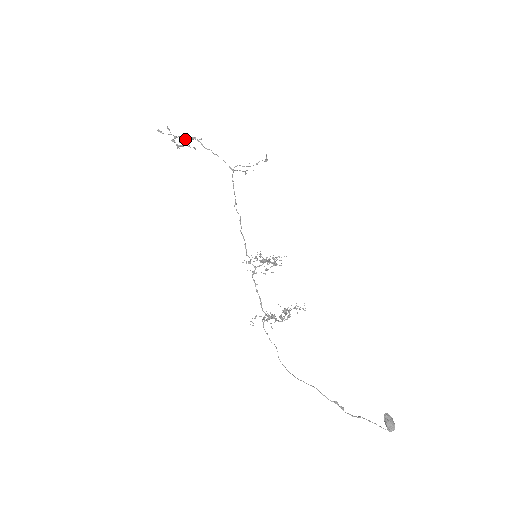
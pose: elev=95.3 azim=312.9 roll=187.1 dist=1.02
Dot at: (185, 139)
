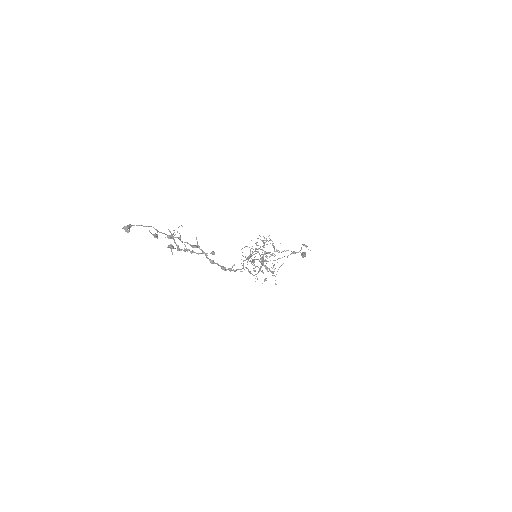
Dot at: (195, 247)
